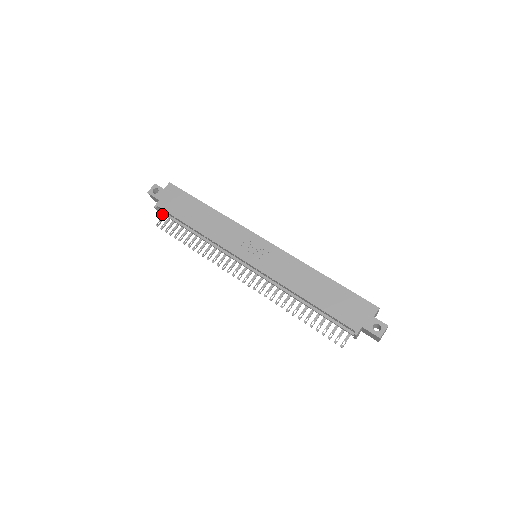
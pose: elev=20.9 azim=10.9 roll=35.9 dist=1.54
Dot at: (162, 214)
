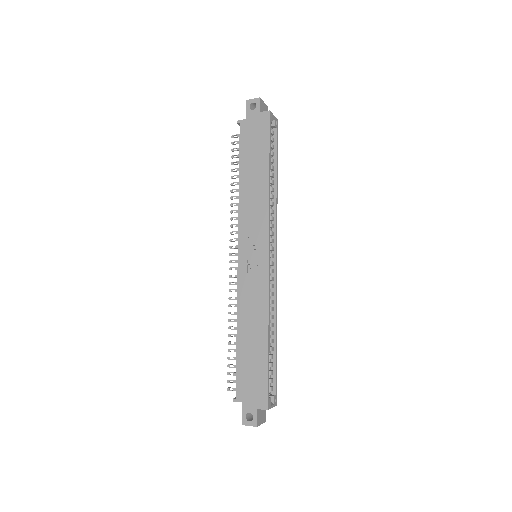
Dot at: occluded
